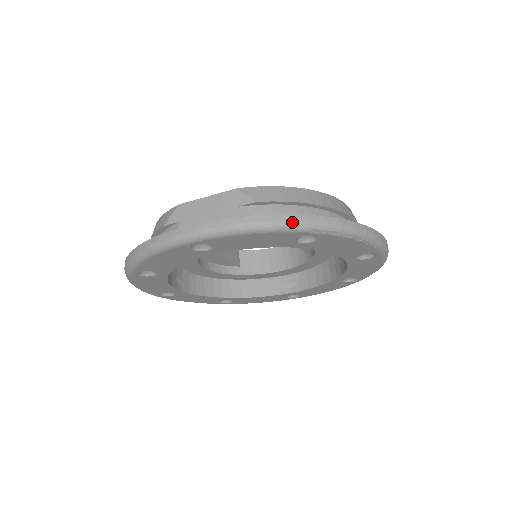
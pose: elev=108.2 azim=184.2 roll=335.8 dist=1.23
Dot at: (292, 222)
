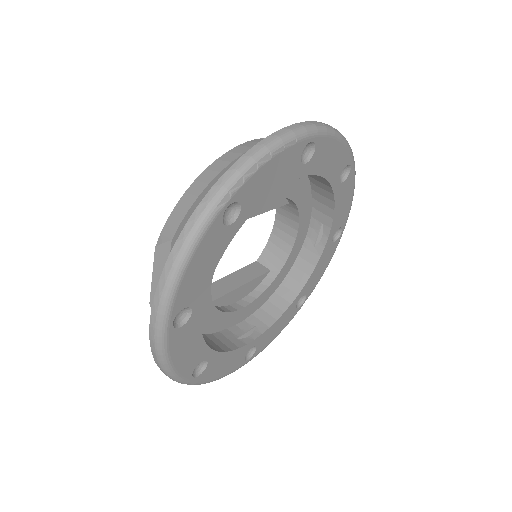
Dot at: (196, 223)
